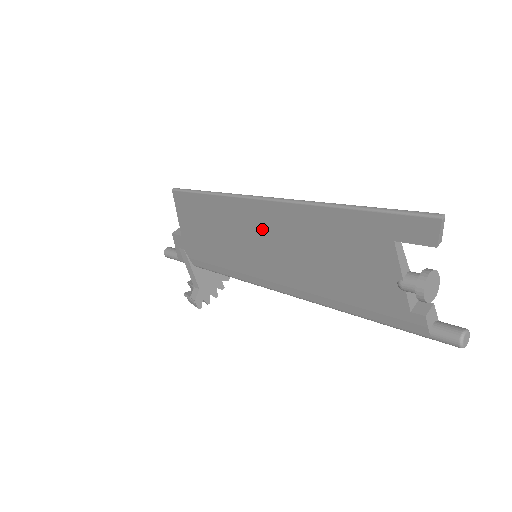
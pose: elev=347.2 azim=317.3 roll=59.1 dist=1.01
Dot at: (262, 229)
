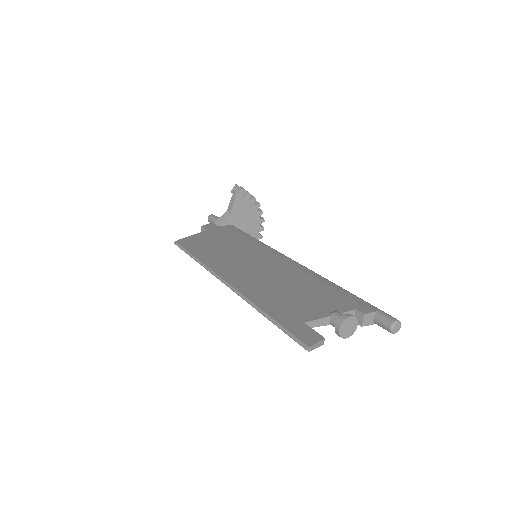
Dot at: occluded
